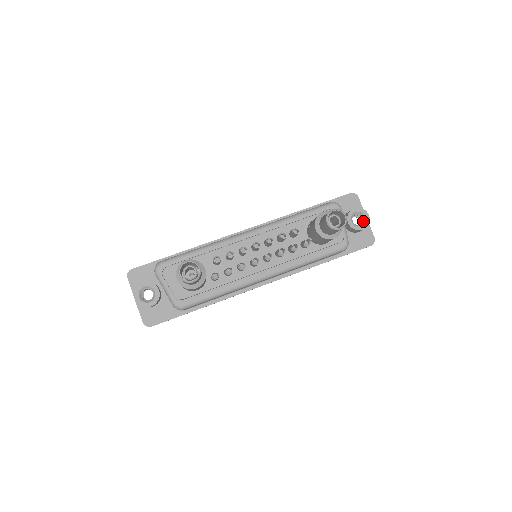
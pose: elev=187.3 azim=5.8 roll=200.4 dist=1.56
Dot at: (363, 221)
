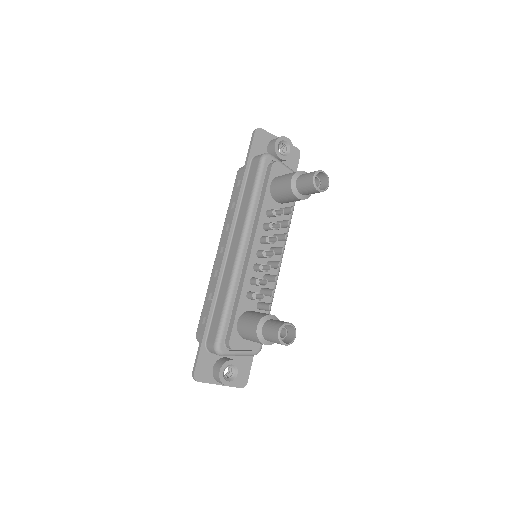
Dot at: (287, 146)
